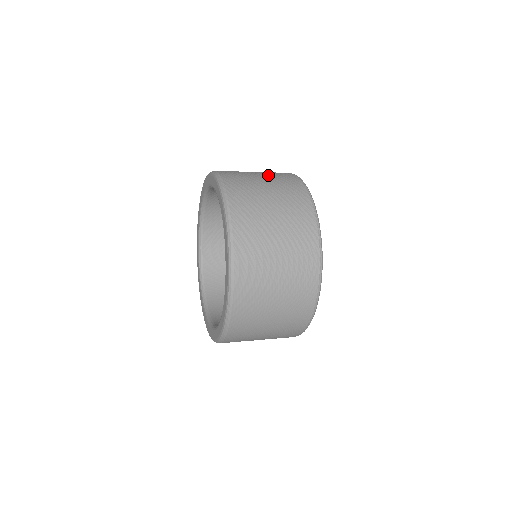
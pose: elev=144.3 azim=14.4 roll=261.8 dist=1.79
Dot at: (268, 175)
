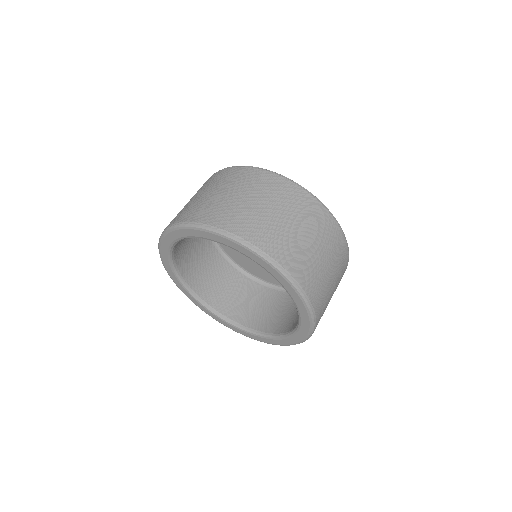
Dot at: (278, 204)
